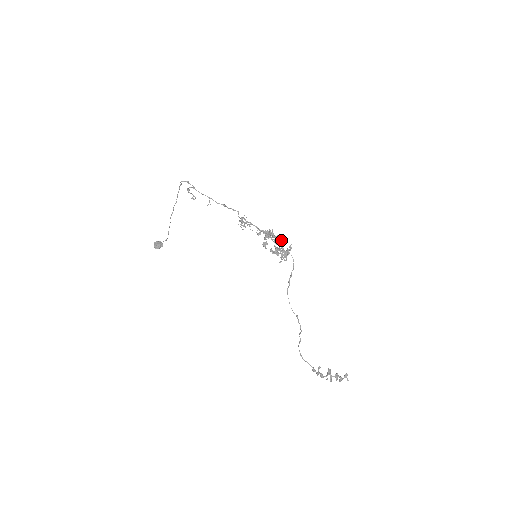
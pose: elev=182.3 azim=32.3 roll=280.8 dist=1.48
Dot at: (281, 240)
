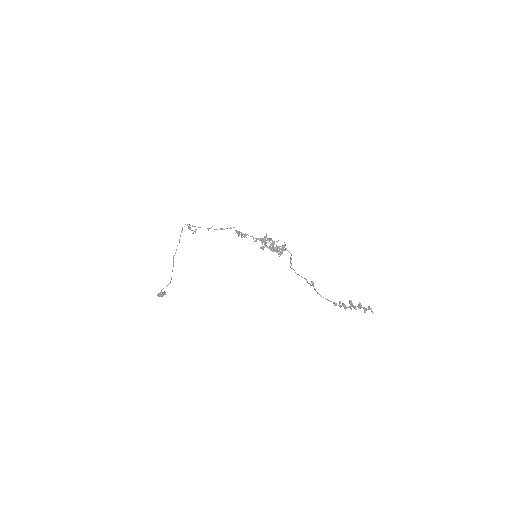
Dot at: occluded
